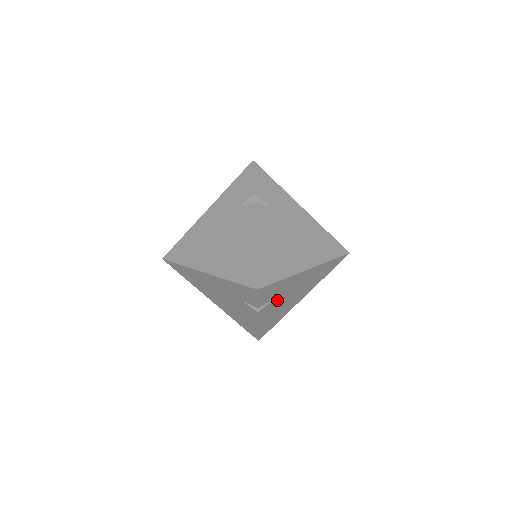
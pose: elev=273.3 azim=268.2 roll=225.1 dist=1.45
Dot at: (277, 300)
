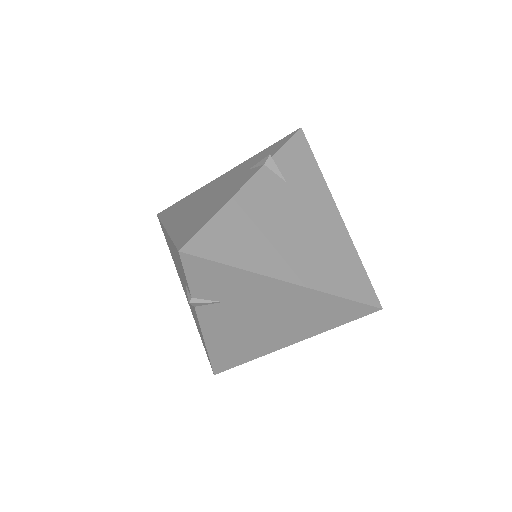
Dot at: (233, 309)
